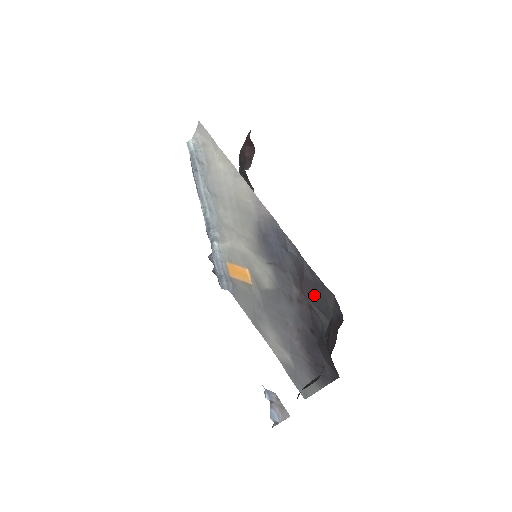
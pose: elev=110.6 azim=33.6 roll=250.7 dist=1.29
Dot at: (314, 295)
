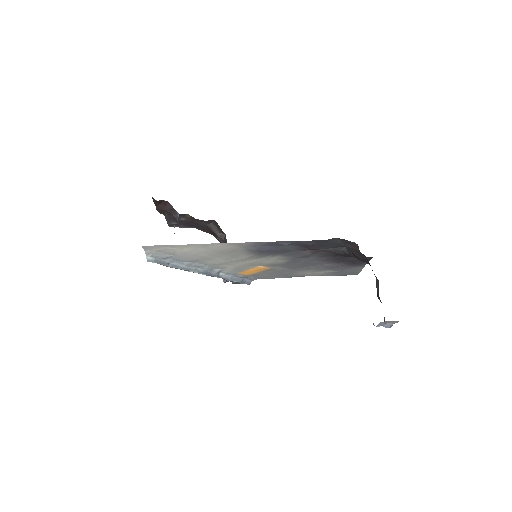
Dot at: (323, 246)
